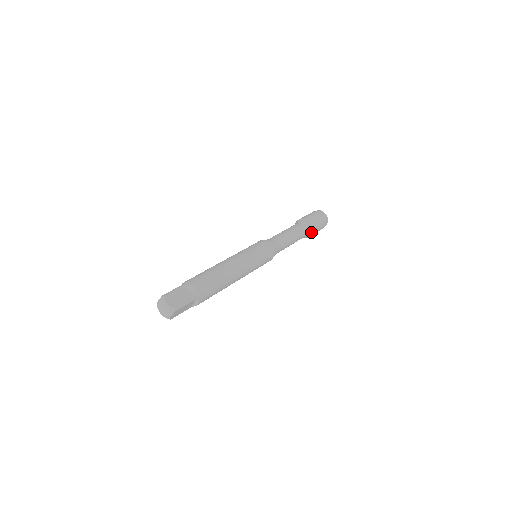
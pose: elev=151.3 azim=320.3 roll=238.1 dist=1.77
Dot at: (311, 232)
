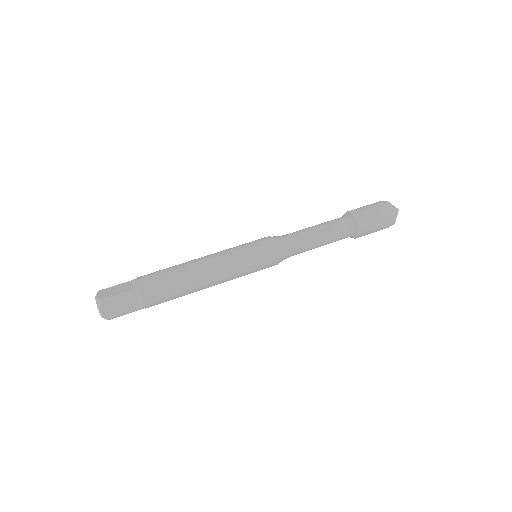
Dot at: (355, 238)
